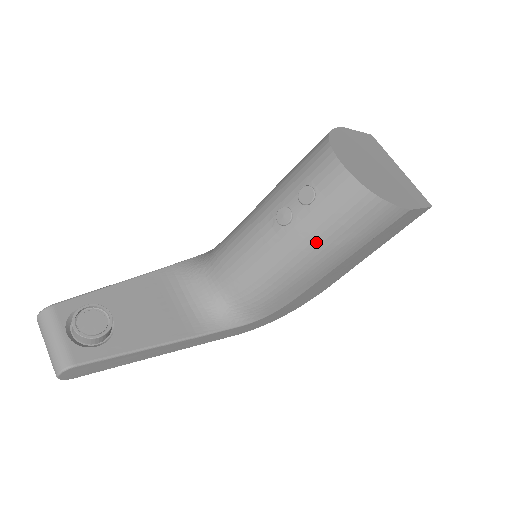
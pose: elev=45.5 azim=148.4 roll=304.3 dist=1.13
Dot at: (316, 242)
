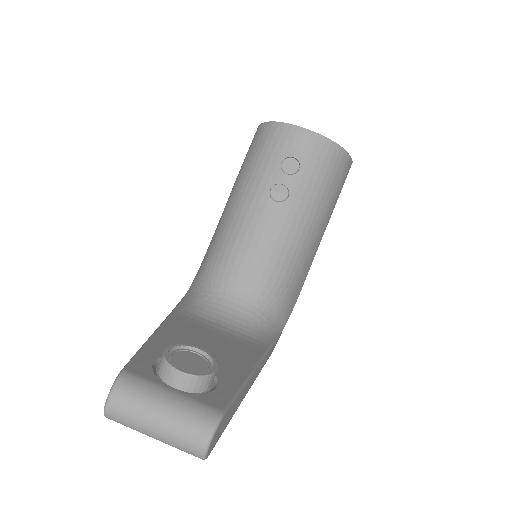
Dot at: (315, 205)
